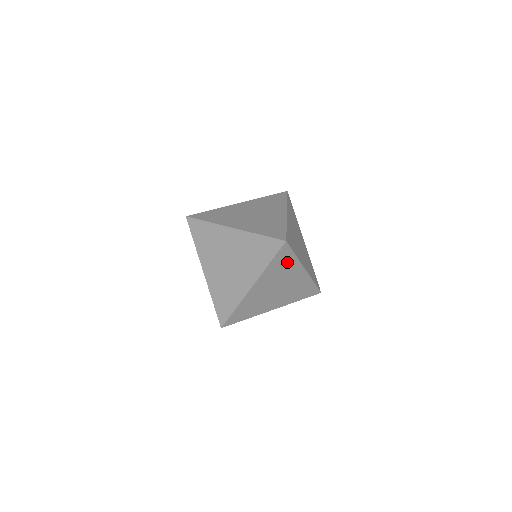
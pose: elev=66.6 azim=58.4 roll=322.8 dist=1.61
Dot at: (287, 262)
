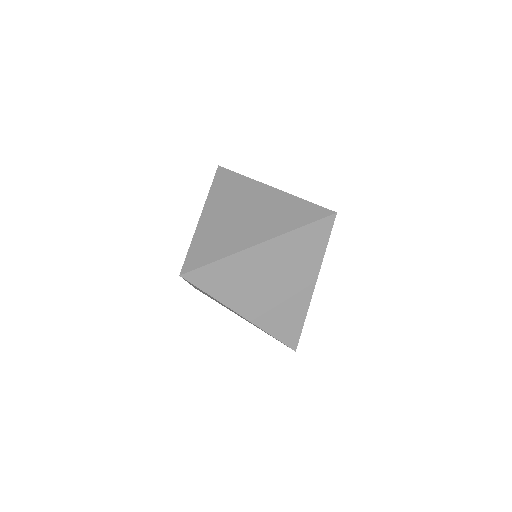
Dot at: (313, 249)
